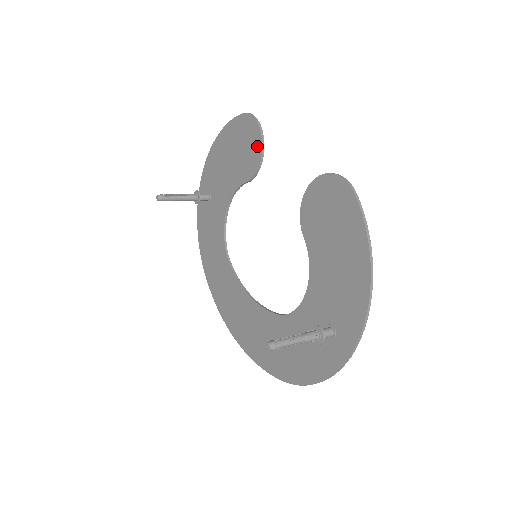
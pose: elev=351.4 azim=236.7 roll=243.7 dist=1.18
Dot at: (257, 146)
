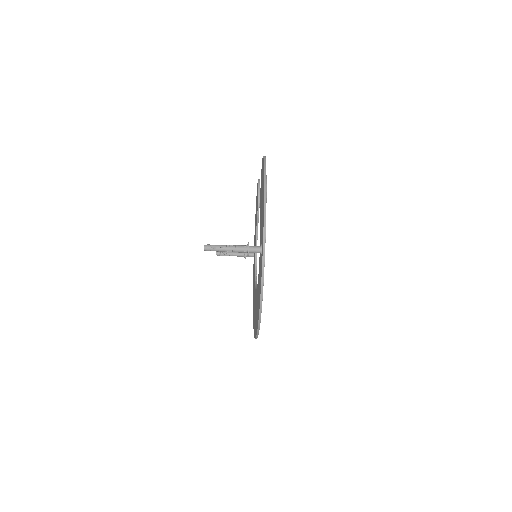
Dot at: occluded
